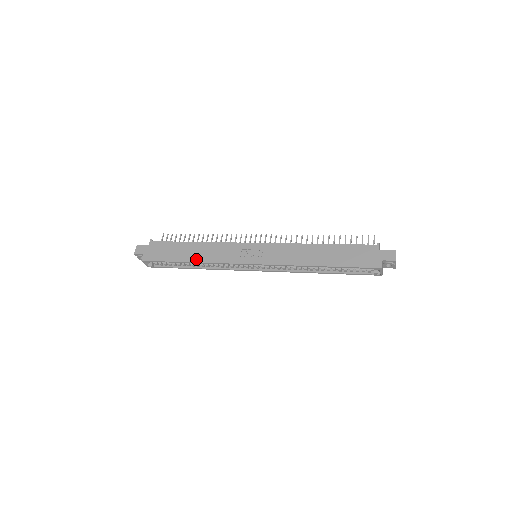
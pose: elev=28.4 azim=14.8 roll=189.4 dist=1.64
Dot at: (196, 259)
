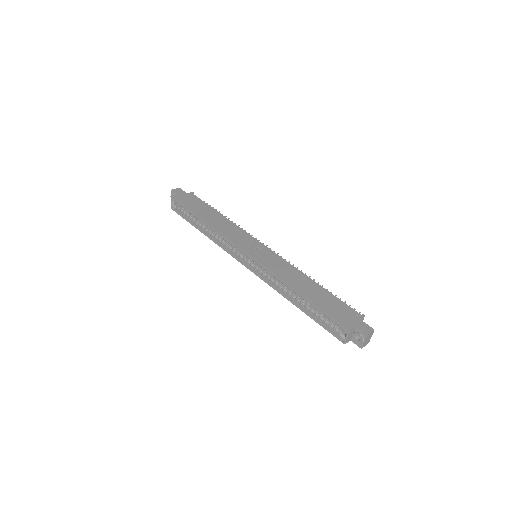
Dot at: (210, 222)
